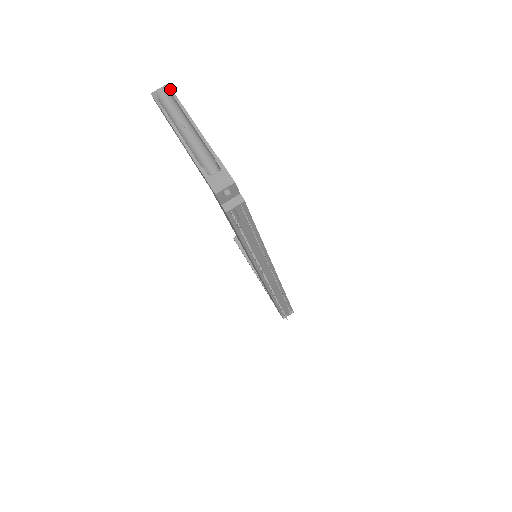
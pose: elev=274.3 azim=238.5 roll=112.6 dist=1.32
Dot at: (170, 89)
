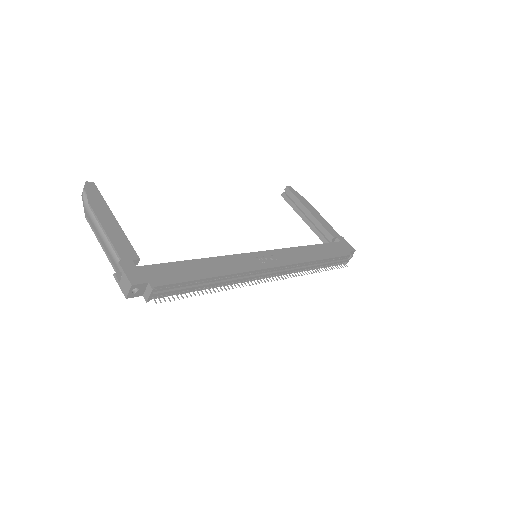
Dot at: (86, 189)
